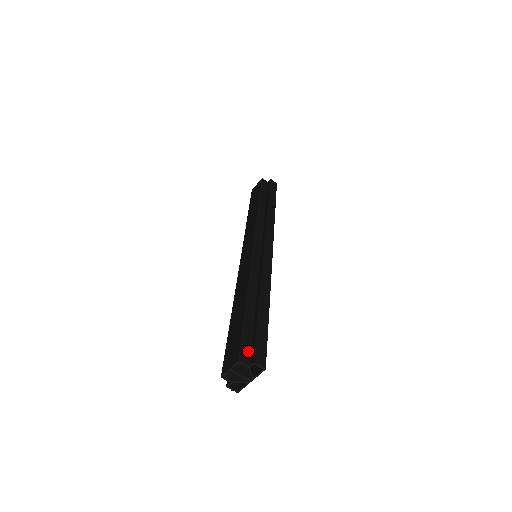
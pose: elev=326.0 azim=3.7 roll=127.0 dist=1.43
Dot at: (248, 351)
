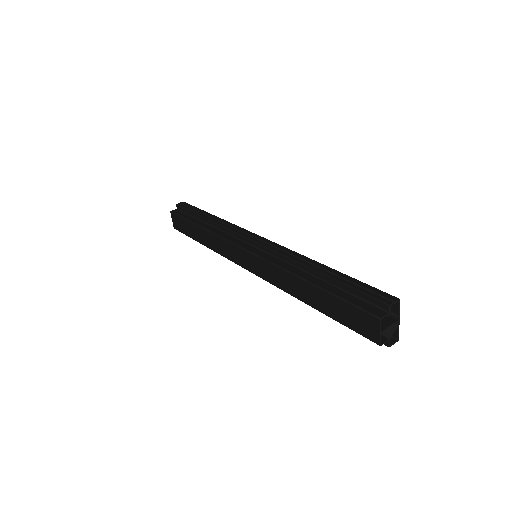
Dot at: (371, 306)
